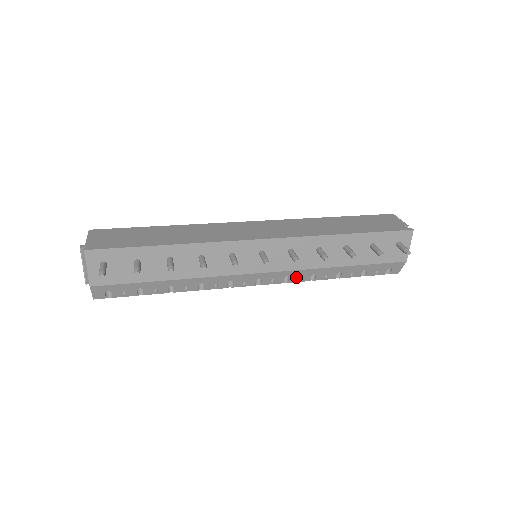
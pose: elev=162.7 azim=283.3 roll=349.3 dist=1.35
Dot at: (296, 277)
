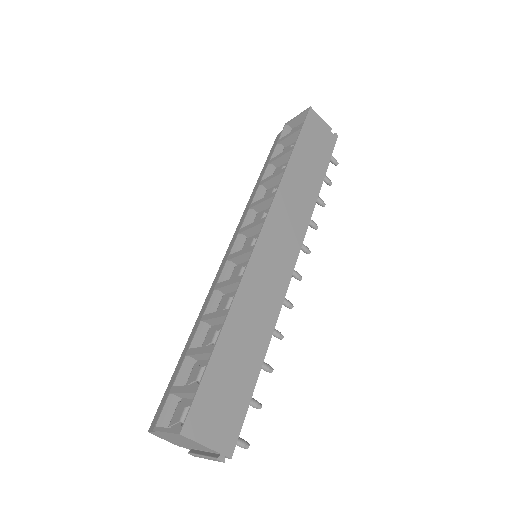
Dot at: occluded
